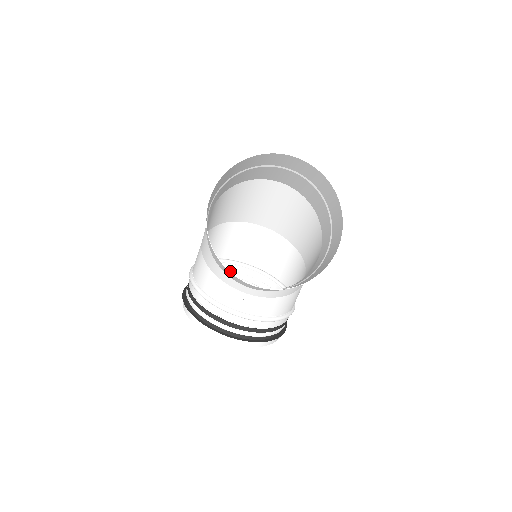
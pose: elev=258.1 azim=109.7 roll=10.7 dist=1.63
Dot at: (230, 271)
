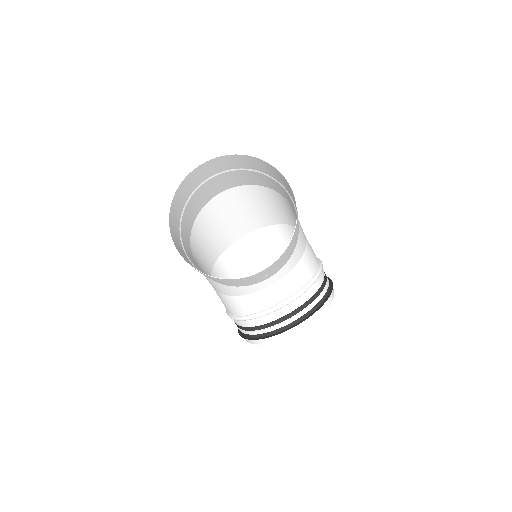
Dot at: occluded
